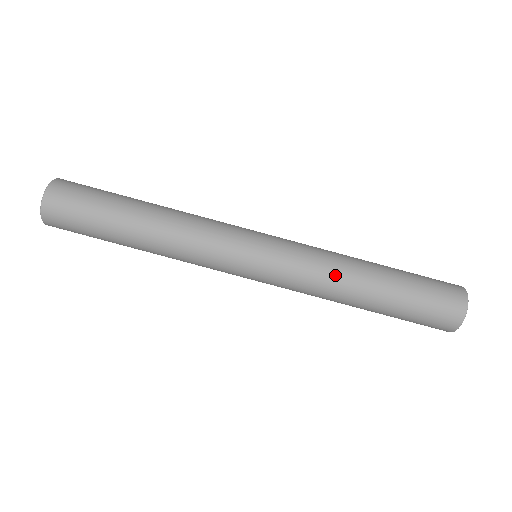
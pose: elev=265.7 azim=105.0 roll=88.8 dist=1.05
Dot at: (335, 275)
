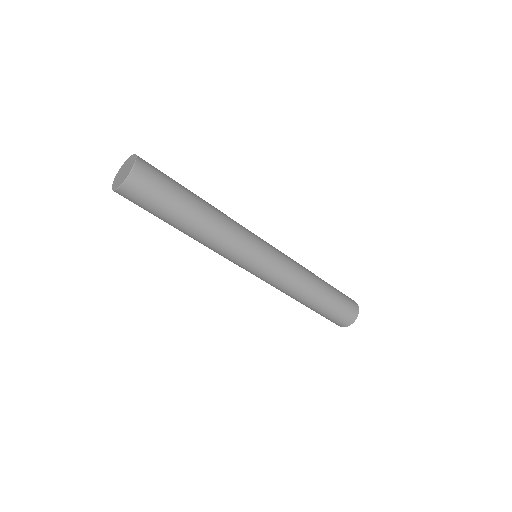
Dot at: (292, 294)
